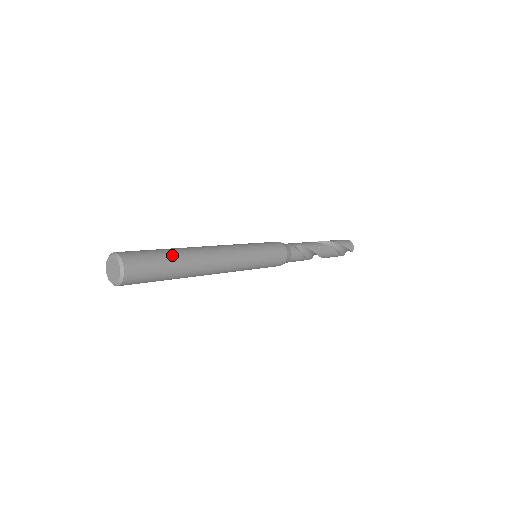
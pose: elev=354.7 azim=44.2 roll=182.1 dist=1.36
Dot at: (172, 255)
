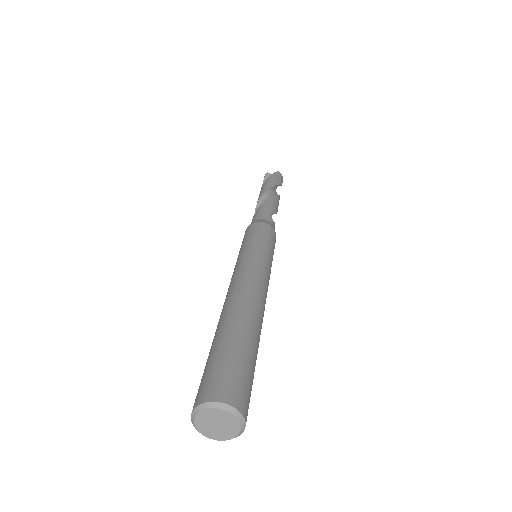
Dot at: (253, 346)
